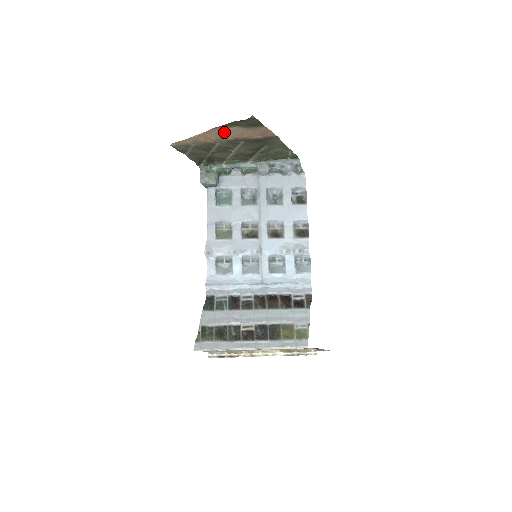
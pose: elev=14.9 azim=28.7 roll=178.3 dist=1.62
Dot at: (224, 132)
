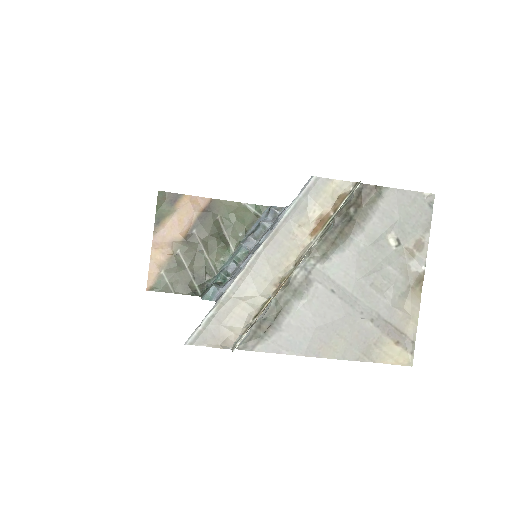
Dot at: (167, 233)
